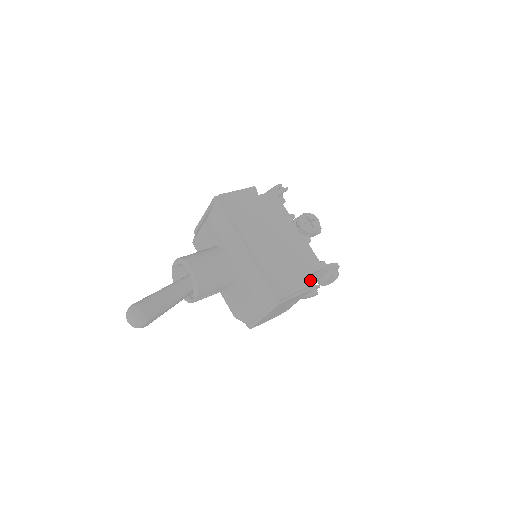
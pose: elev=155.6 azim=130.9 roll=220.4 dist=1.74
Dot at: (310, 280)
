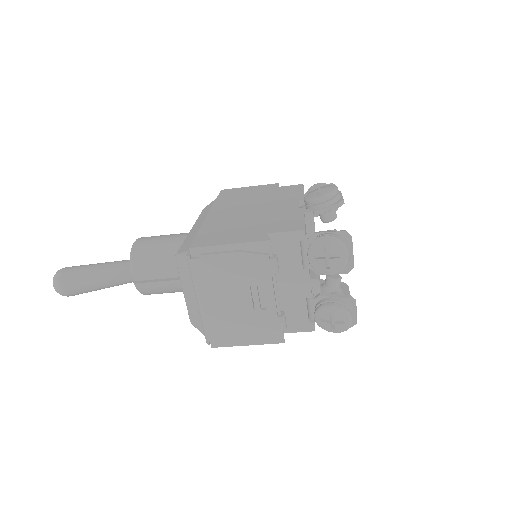
Dot at: (262, 237)
